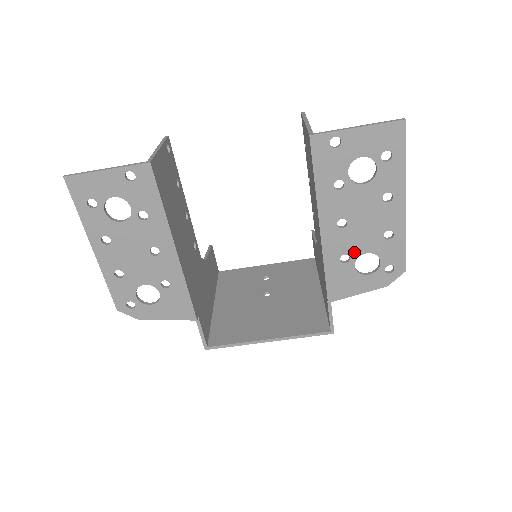
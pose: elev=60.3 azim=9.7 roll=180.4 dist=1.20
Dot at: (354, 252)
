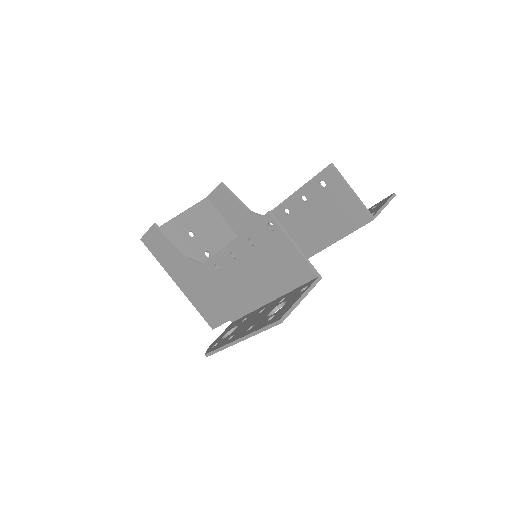
Dot at: occluded
